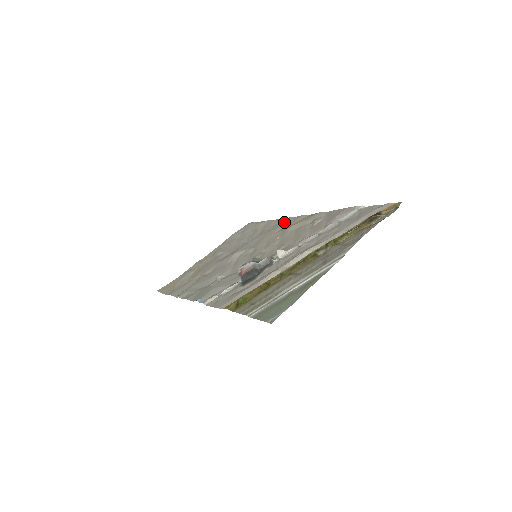
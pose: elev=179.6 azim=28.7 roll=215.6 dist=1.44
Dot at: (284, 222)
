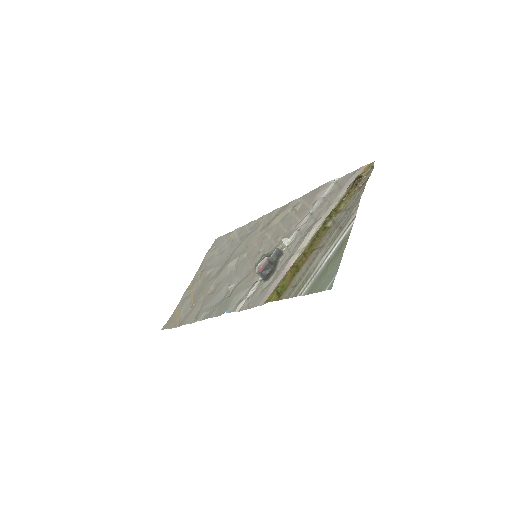
Dot at: (259, 222)
